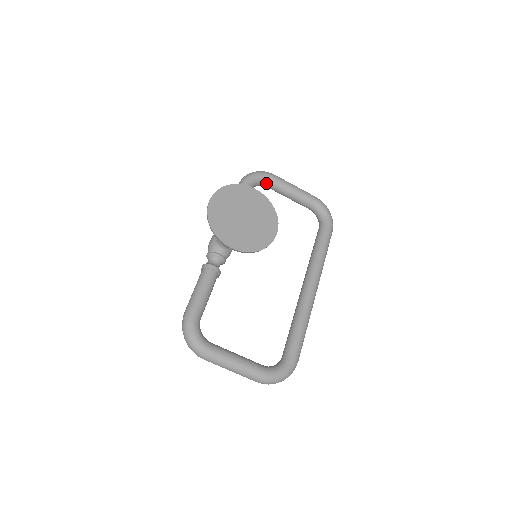
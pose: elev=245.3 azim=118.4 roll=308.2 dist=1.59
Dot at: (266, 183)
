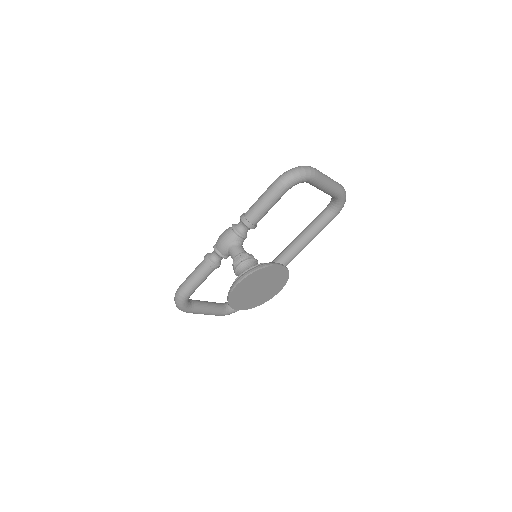
Dot at: occluded
